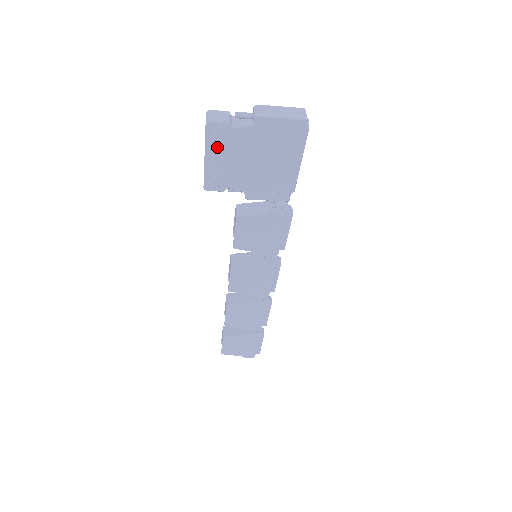
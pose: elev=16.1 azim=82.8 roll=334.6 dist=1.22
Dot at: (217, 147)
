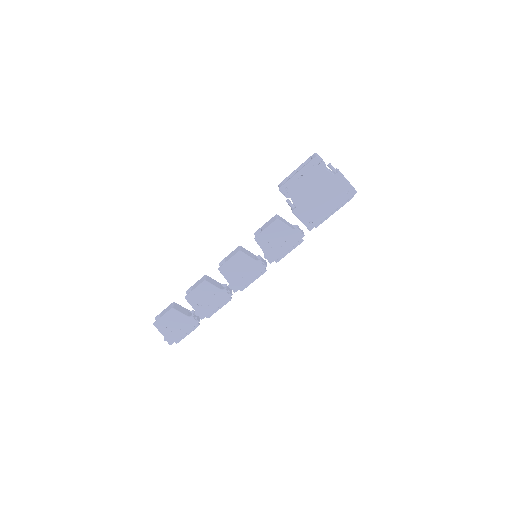
Dot at: (309, 172)
